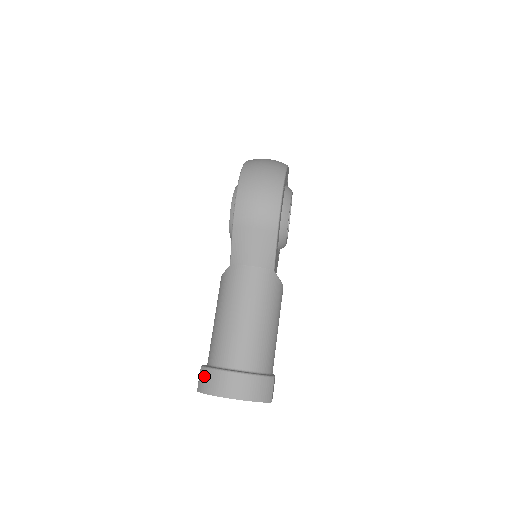
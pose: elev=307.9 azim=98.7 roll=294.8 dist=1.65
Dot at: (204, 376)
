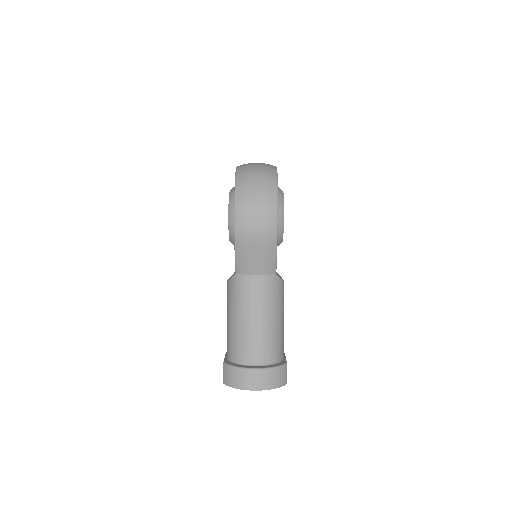
Dot at: (228, 373)
